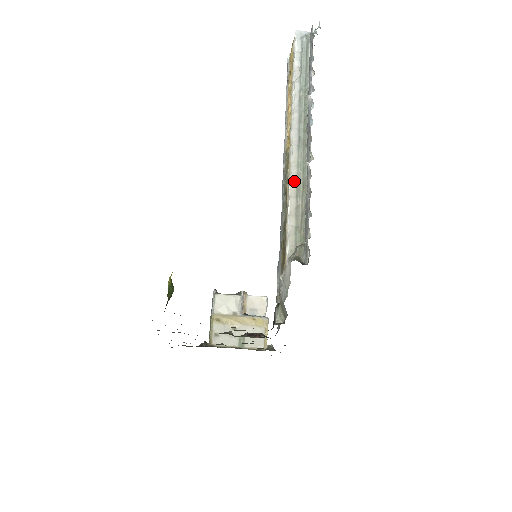
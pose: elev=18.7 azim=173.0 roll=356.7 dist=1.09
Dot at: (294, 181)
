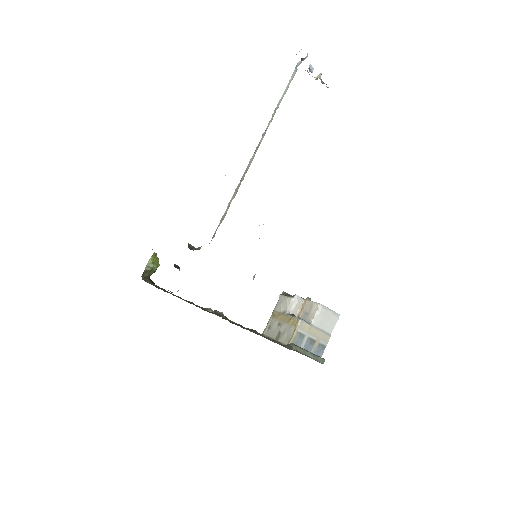
Dot at: (236, 190)
